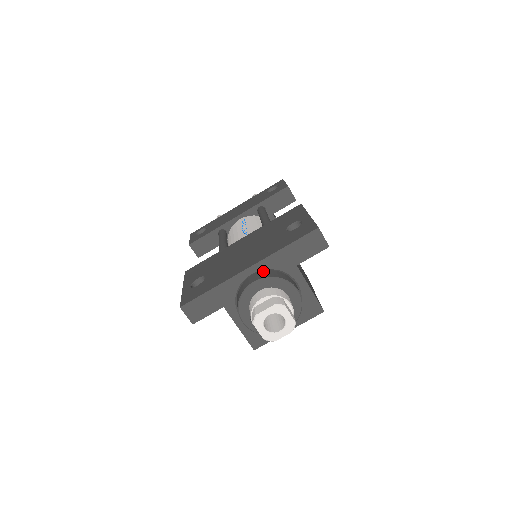
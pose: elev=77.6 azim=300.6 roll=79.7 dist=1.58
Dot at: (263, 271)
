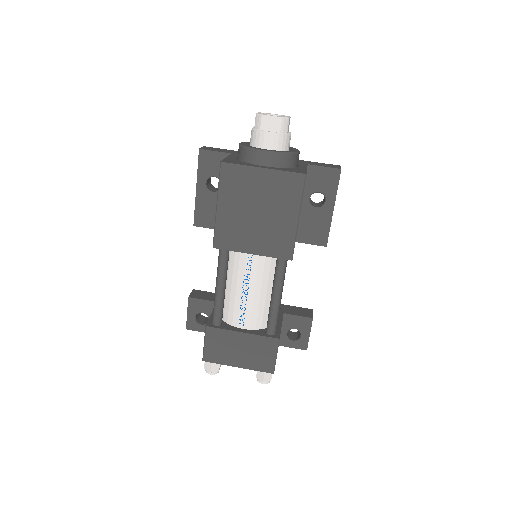
Dot at: occluded
